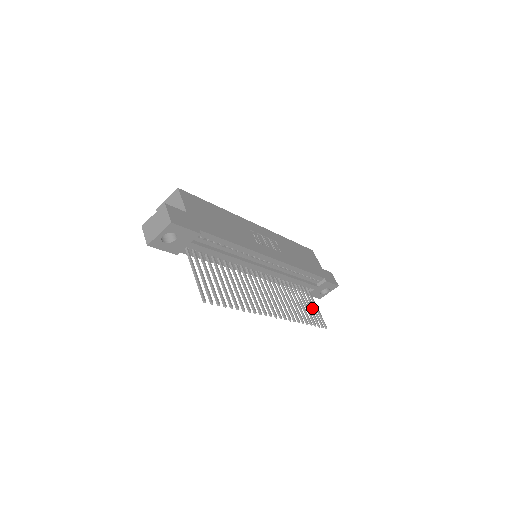
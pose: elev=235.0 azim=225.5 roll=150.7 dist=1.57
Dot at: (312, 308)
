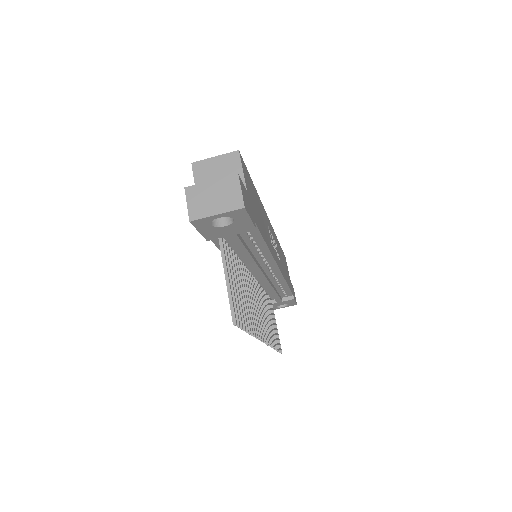
Dot at: occluded
